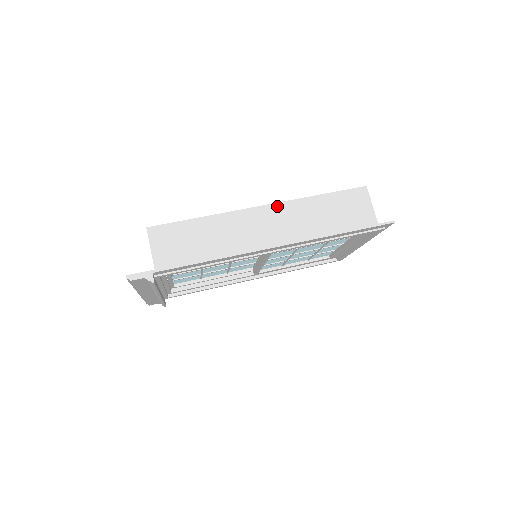
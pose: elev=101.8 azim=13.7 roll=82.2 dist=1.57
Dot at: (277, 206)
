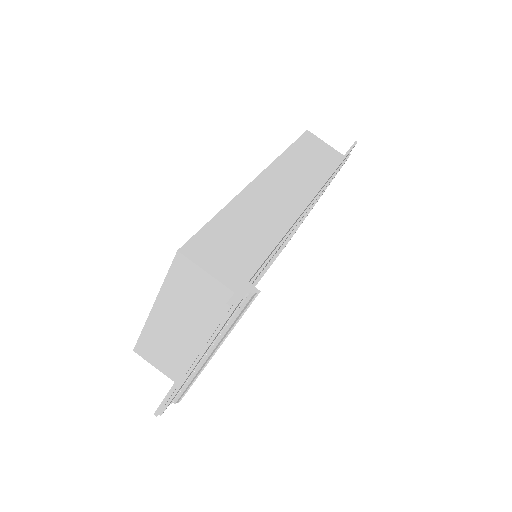
Dot at: (269, 171)
